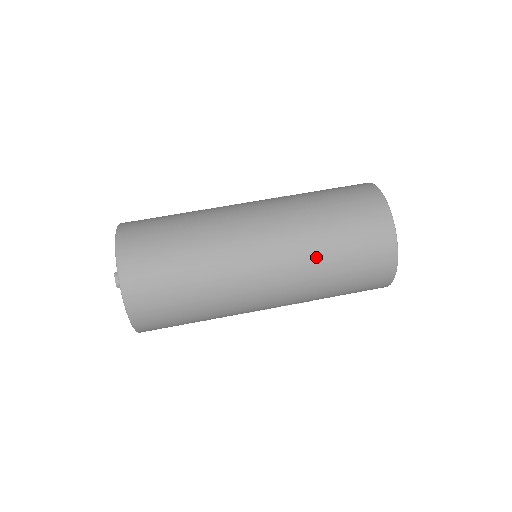
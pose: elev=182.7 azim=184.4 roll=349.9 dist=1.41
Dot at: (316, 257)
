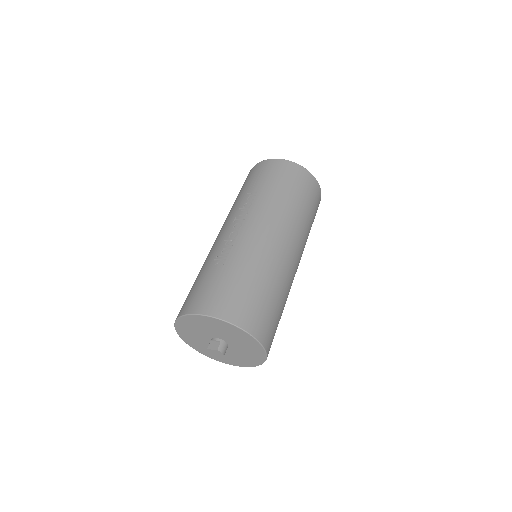
Dot at: (307, 233)
